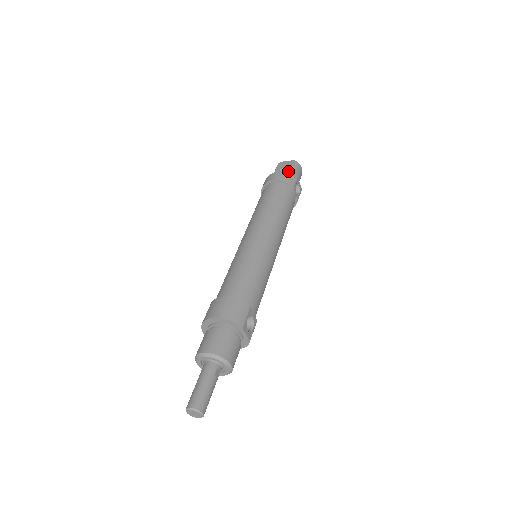
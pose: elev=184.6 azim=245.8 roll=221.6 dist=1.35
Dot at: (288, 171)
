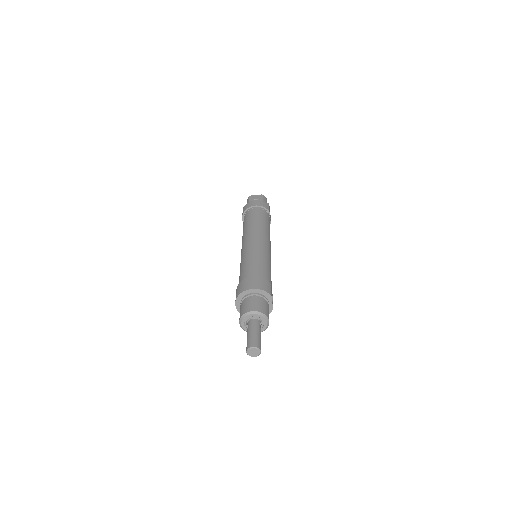
Dot at: occluded
